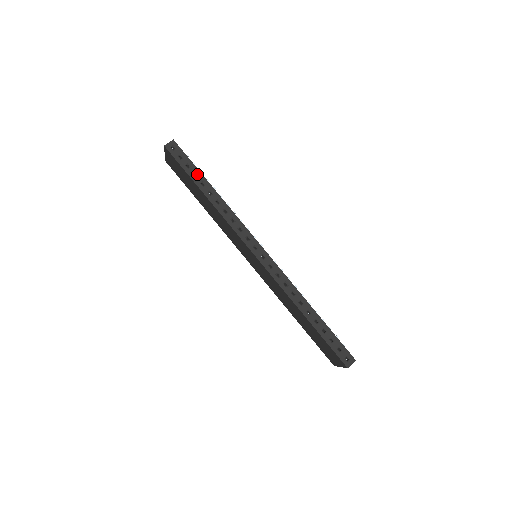
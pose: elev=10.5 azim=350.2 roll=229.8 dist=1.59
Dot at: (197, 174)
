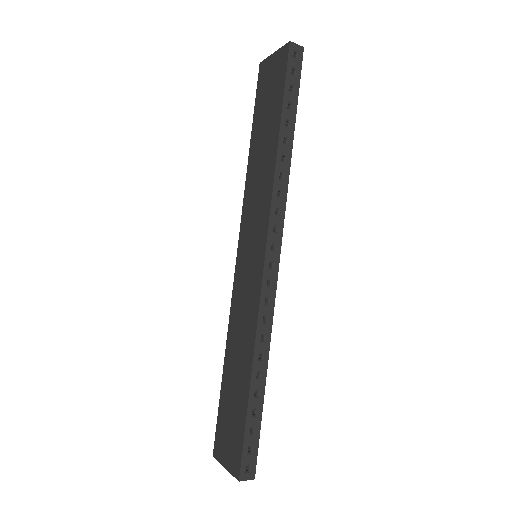
Dot at: (292, 107)
